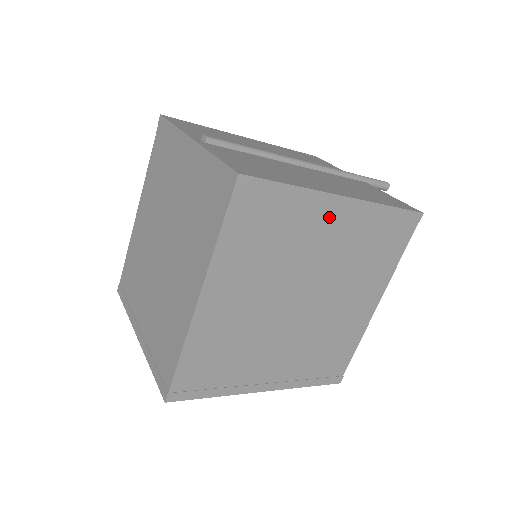
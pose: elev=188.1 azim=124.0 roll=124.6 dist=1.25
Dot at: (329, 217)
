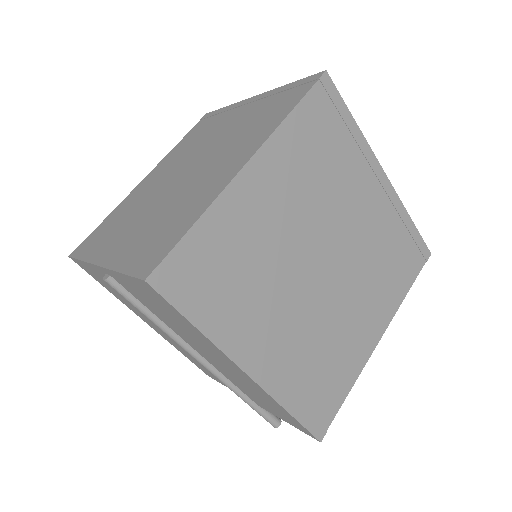
Dot at: (370, 183)
